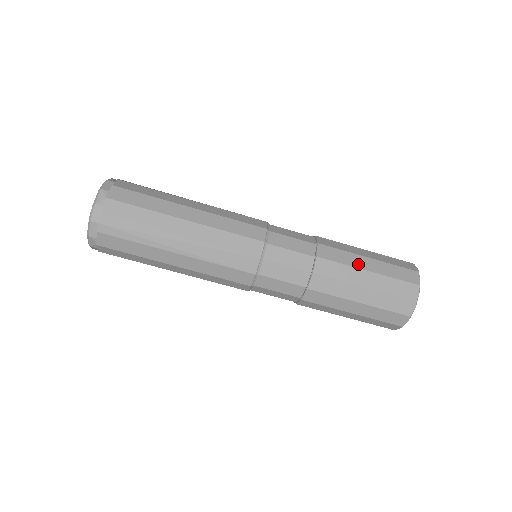
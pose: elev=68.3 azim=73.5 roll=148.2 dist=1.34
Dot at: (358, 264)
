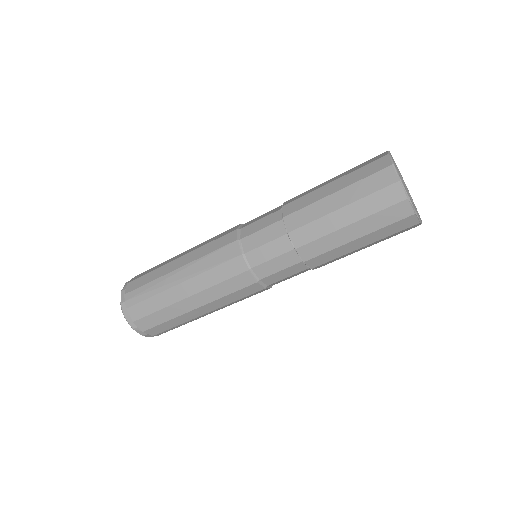
Dot at: (343, 240)
